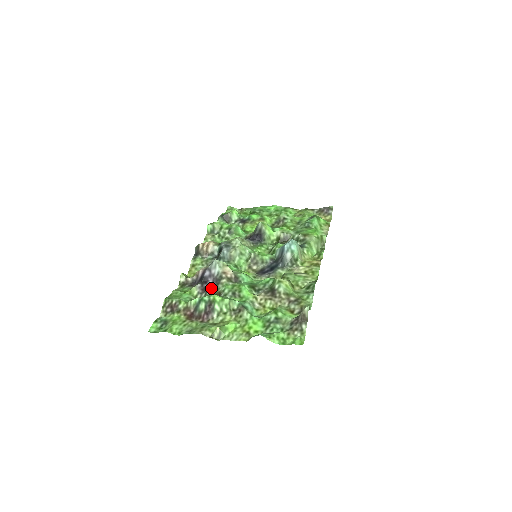
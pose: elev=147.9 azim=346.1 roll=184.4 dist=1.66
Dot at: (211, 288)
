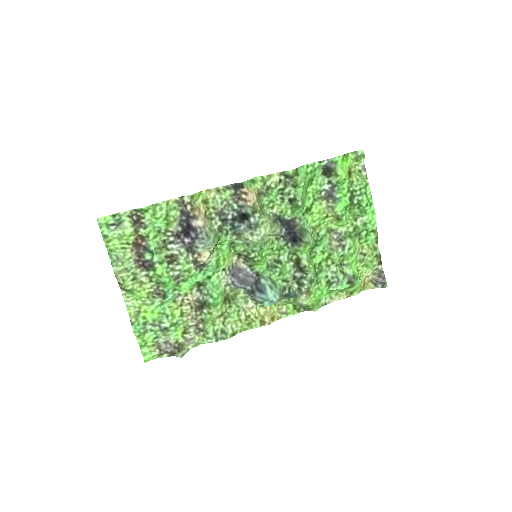
Dot at: (181, 244)
